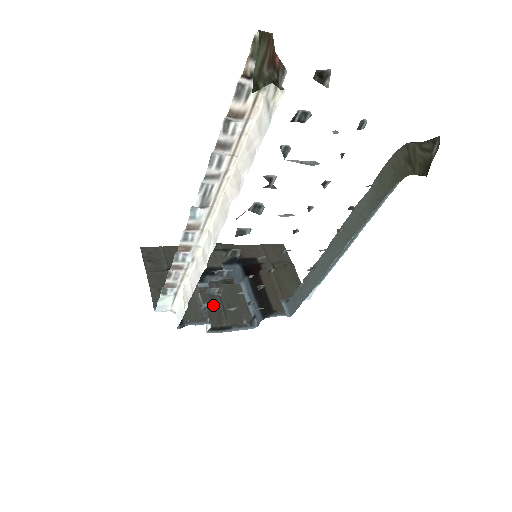
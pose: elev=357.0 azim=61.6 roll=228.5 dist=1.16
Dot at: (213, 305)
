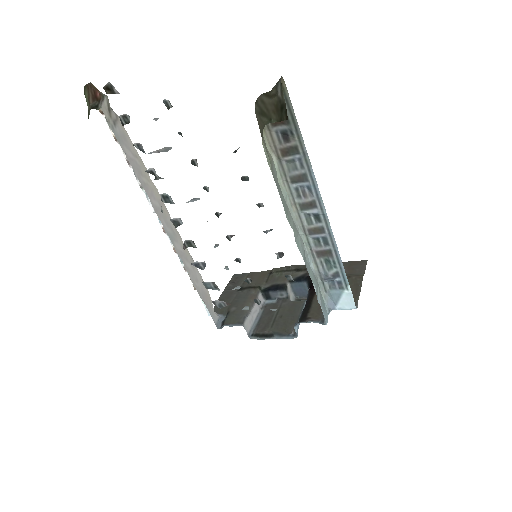
Dot at: (224, 302)
